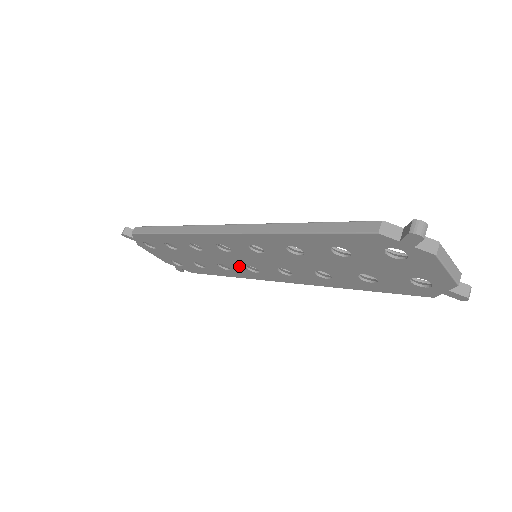
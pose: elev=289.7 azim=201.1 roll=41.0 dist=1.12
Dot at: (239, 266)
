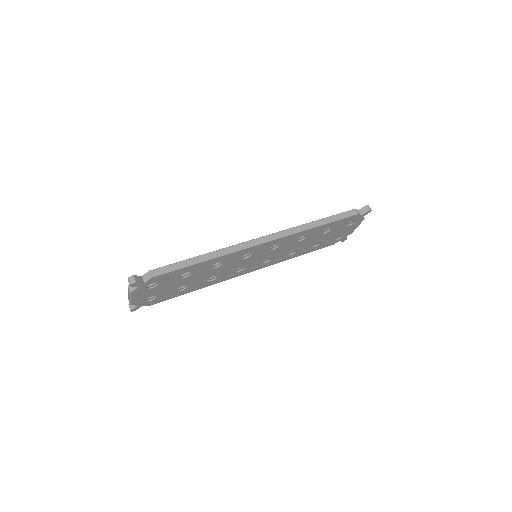
Dot at: (231, 271)
